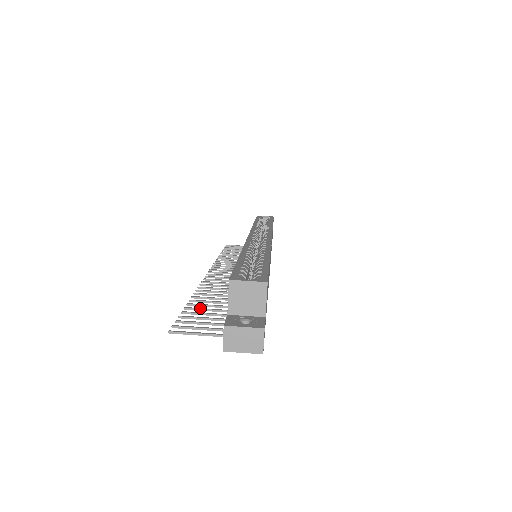
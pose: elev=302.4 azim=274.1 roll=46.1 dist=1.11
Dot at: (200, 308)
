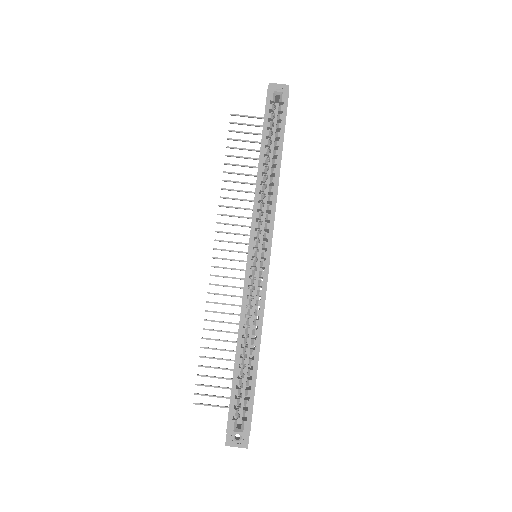
Dot at: (210, 358)
